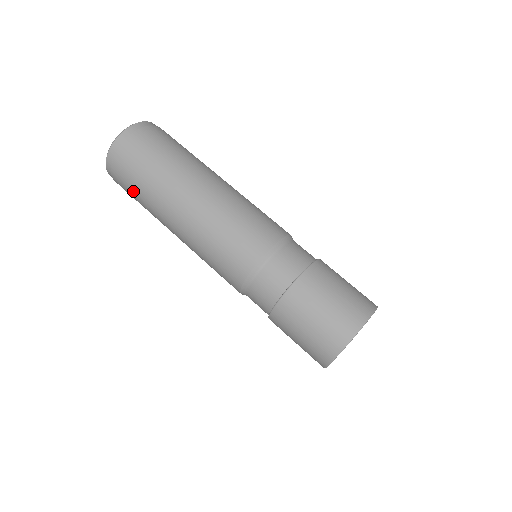
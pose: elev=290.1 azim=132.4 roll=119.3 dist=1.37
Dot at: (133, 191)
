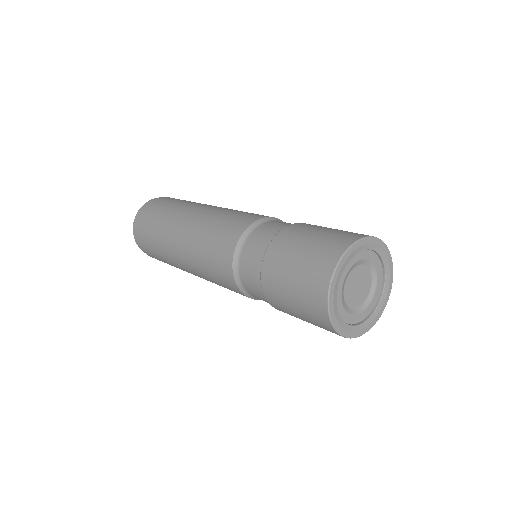
Dot at: (149, 232)
